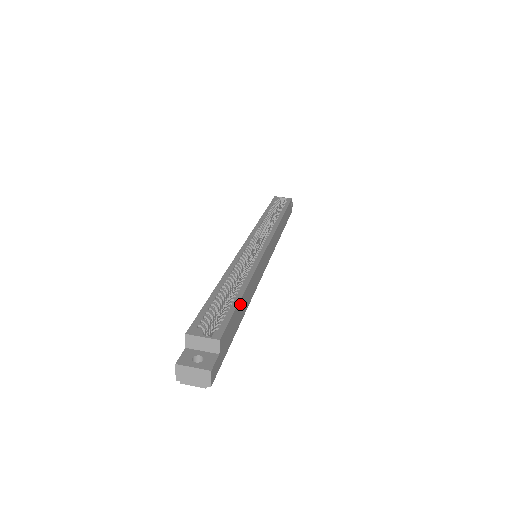
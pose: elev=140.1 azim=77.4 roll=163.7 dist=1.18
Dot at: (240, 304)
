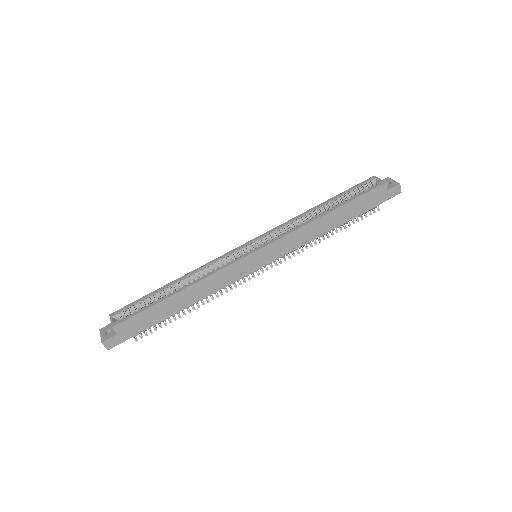
Dot at: (163, 304)
